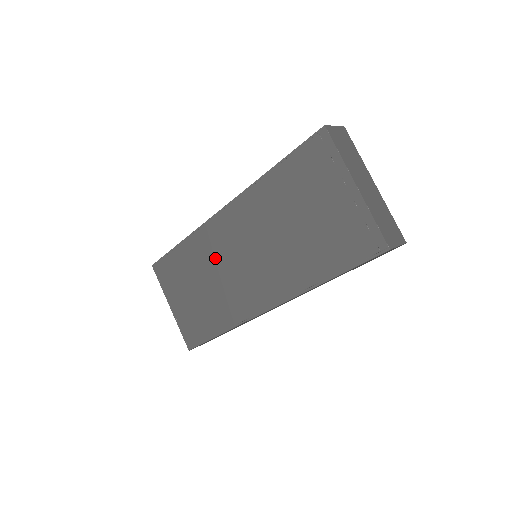
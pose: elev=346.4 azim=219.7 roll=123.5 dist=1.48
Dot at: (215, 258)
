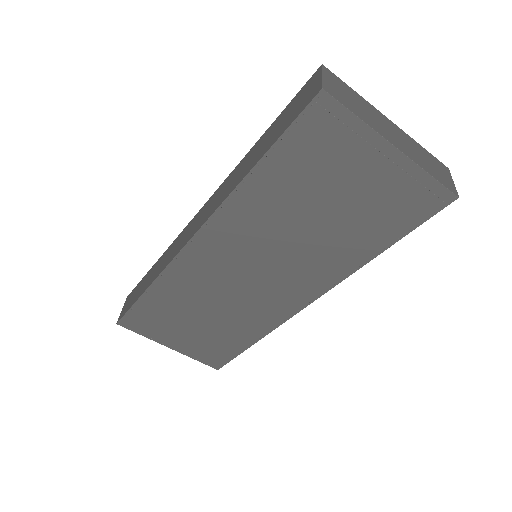
Dot at: (210, 286)
